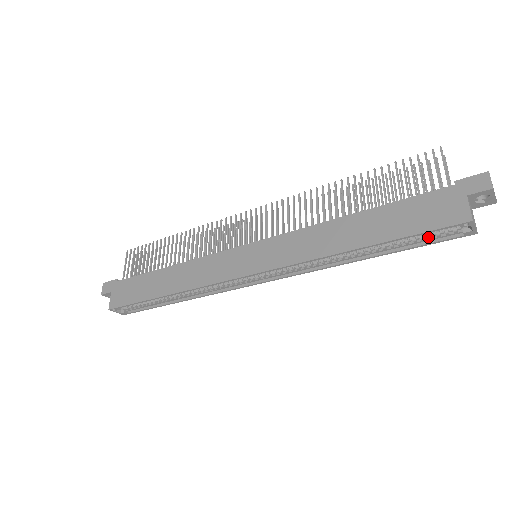
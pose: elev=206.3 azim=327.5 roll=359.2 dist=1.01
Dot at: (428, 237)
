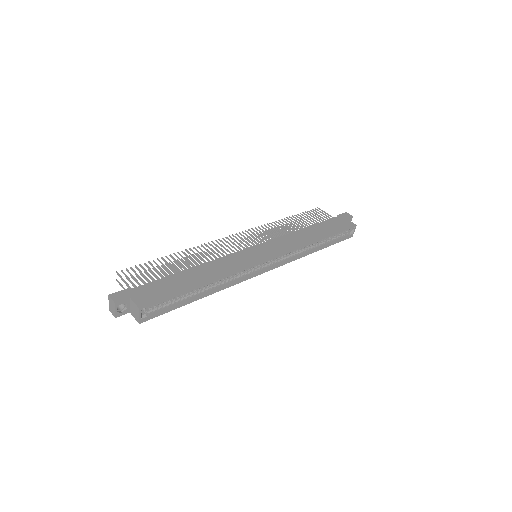
Dot at: (338, 238)
